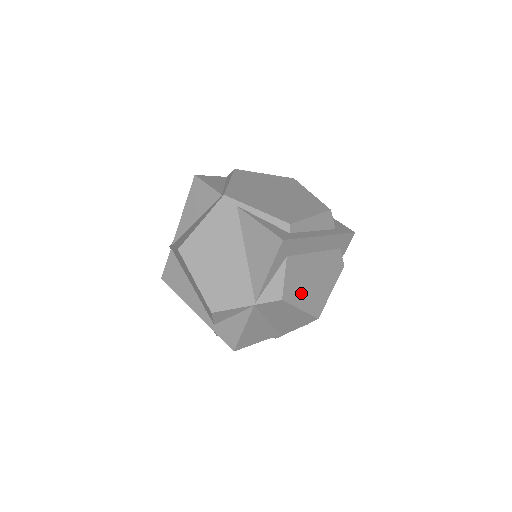
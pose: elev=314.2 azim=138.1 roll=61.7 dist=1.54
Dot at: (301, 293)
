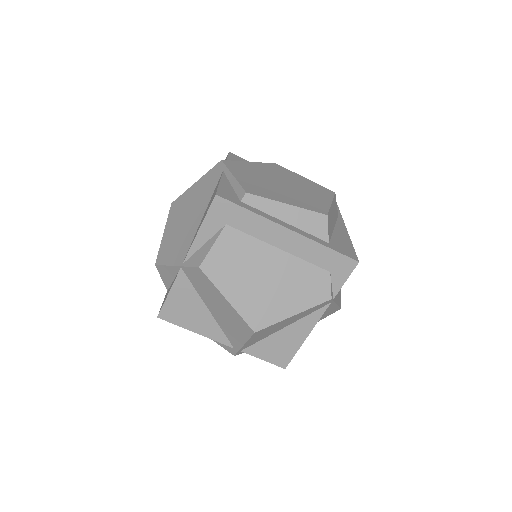
Dot at: (235, 281)
